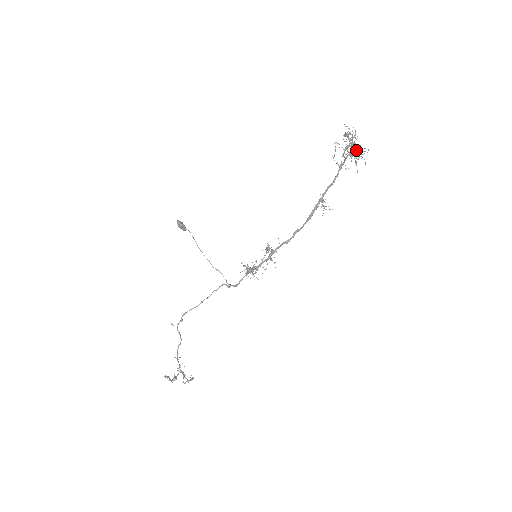
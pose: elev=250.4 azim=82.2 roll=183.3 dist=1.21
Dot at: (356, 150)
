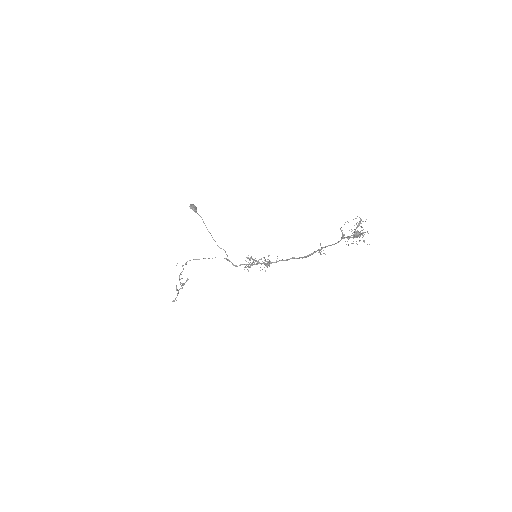
Dot at: occluded
